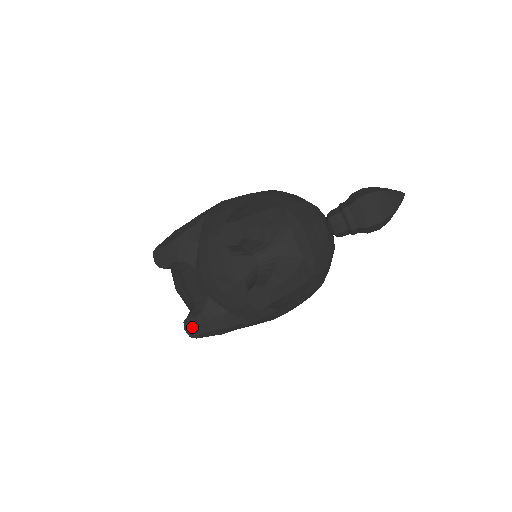
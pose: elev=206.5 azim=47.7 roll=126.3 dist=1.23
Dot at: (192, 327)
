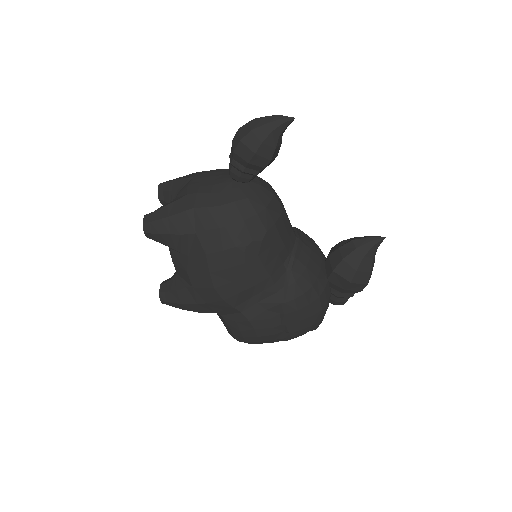
Dot at: occluded
